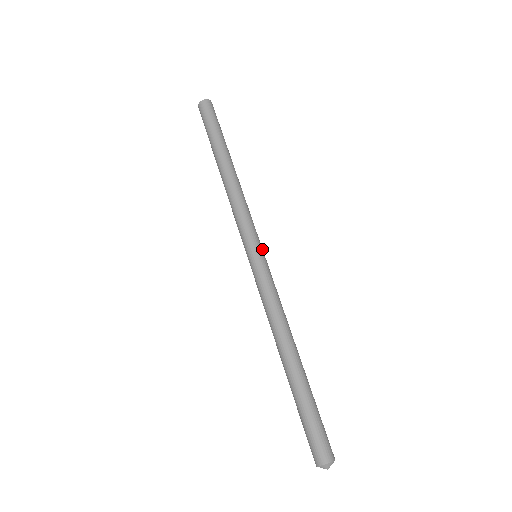
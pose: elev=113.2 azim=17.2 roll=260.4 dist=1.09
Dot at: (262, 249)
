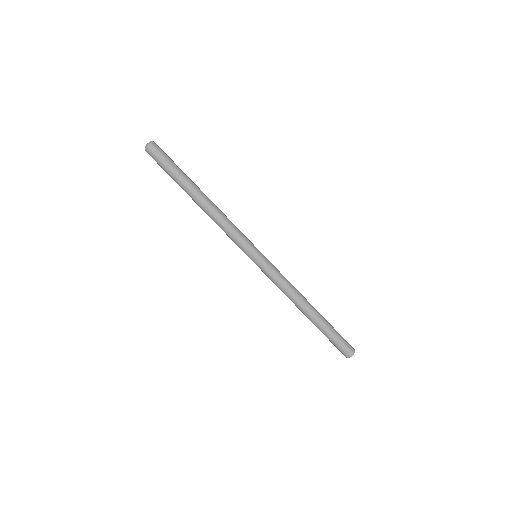
Dot at: occluded
